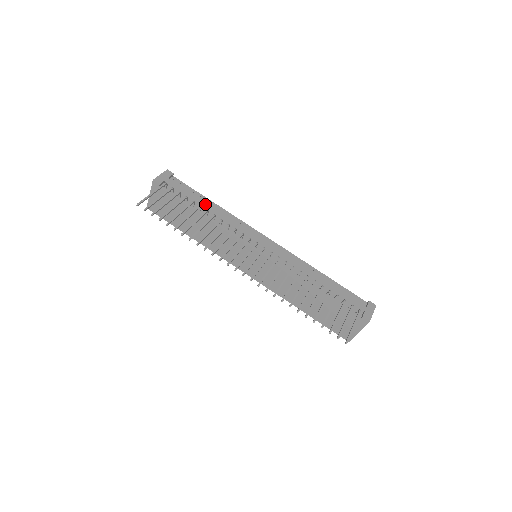
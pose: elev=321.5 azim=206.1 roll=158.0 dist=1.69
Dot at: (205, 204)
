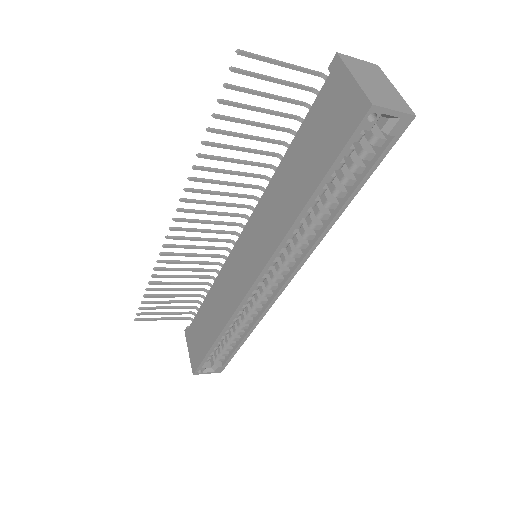
Dot at: occluded
